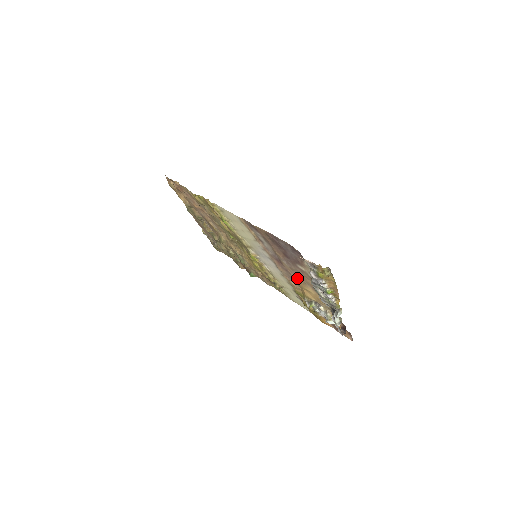
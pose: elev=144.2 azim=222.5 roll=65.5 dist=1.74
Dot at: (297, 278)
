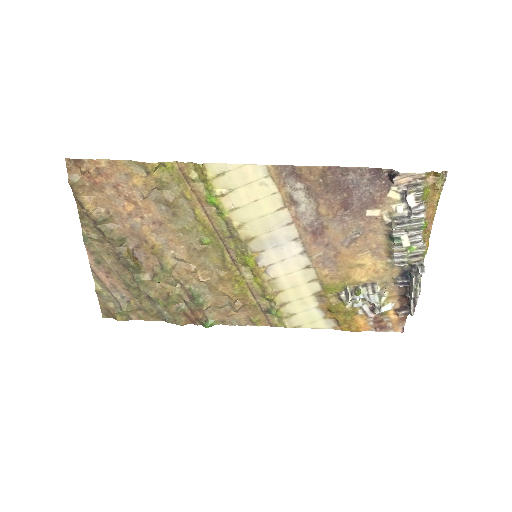
Dot at: (347, 249)
